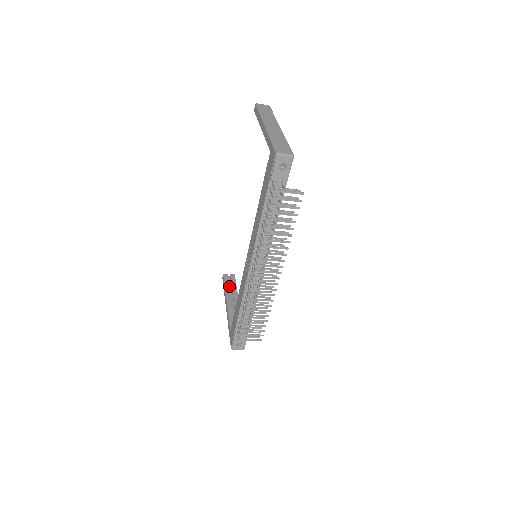
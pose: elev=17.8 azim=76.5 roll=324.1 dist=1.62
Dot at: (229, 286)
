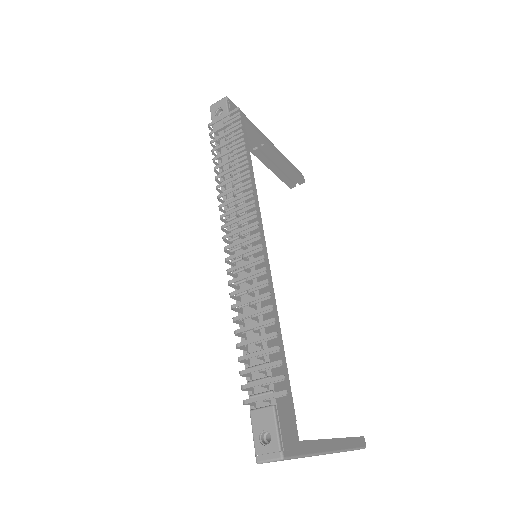
Dot at: occluded
